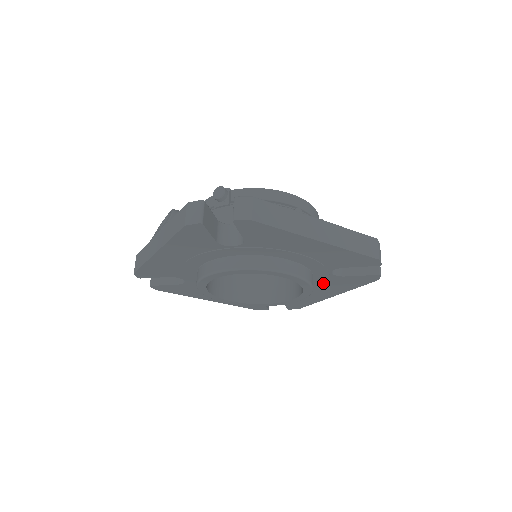
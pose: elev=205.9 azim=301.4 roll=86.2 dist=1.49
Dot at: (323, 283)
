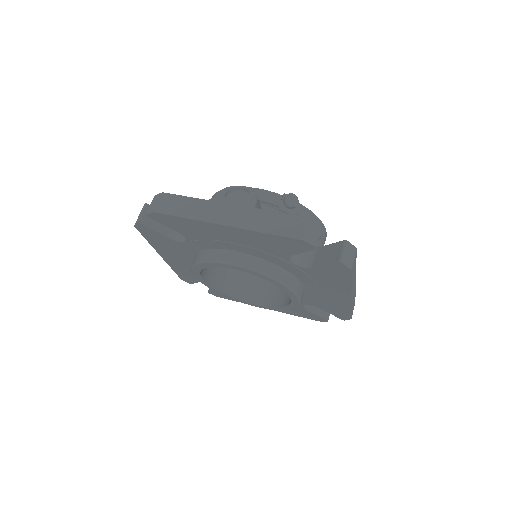
Dot at: occluded
